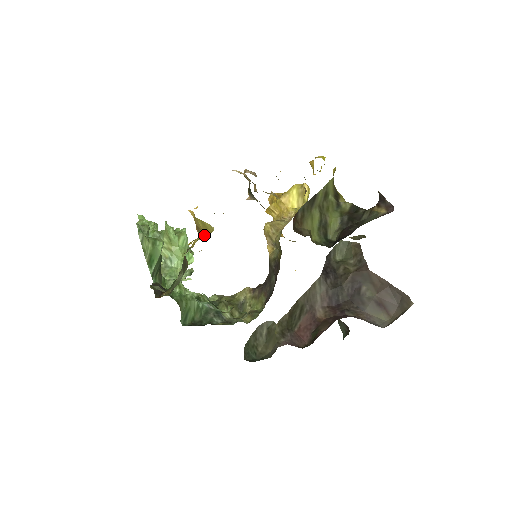
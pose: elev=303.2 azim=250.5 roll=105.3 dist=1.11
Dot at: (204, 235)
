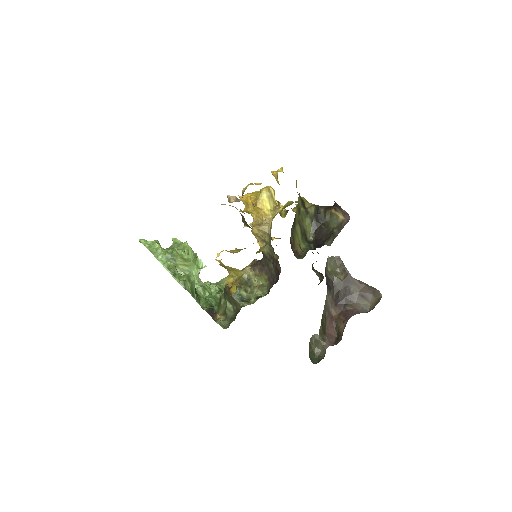
Dot at: (233, 273)
